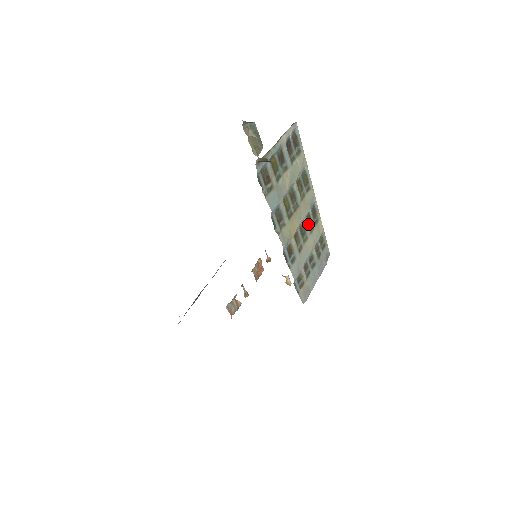
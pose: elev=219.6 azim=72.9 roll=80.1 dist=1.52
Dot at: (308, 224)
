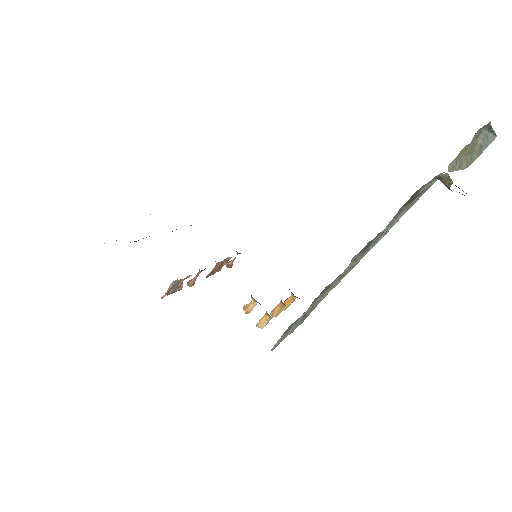
Dot at: (345, 274)
